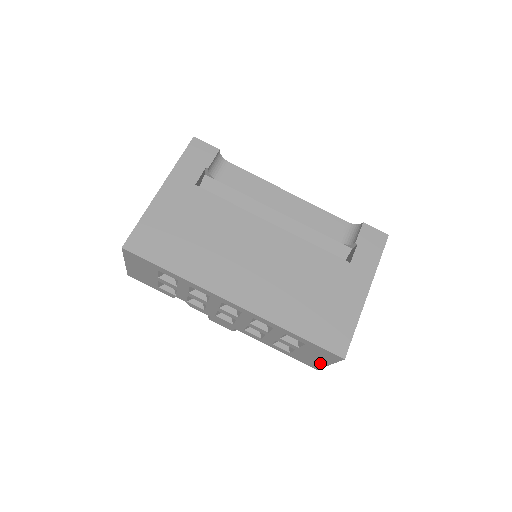
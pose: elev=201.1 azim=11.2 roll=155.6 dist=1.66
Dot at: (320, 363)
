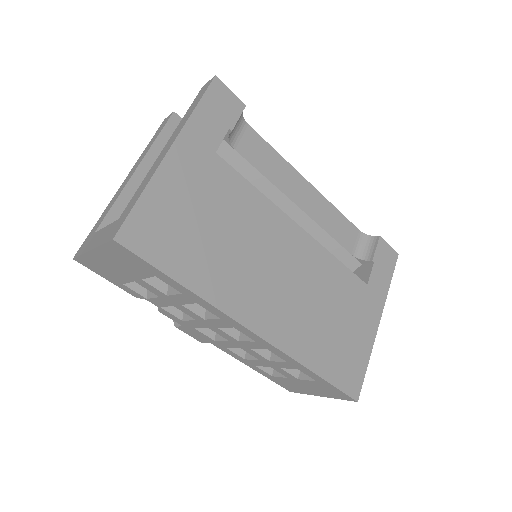
Dot at: (308, 392)
